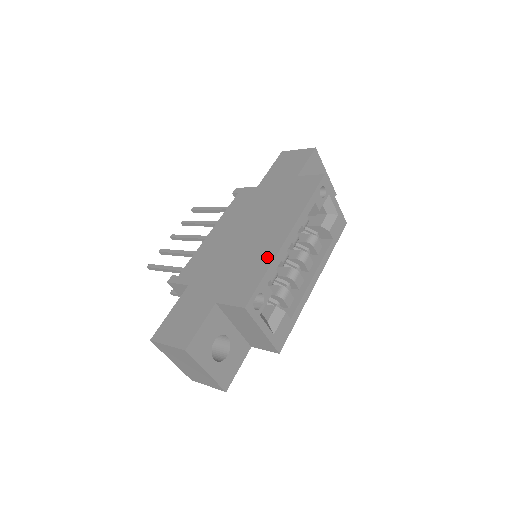
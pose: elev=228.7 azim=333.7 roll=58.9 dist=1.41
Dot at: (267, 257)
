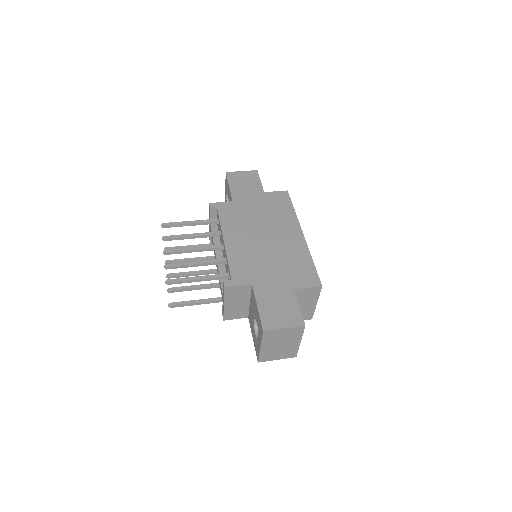
Dot at: (303, 251)
